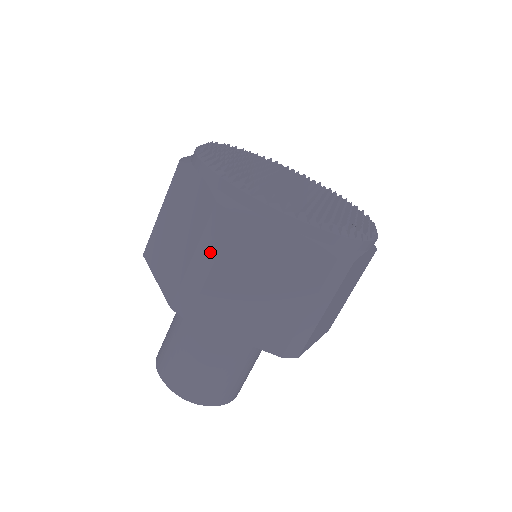
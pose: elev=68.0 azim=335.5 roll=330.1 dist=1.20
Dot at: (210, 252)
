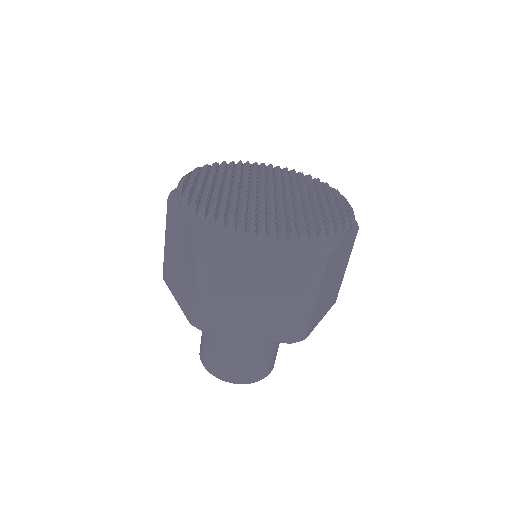
Dot at: (314, 292)
